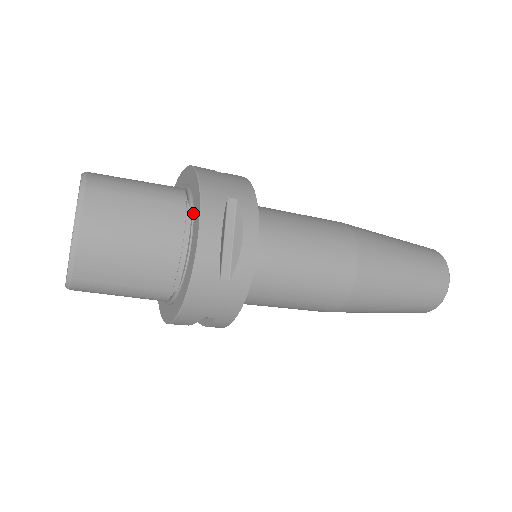
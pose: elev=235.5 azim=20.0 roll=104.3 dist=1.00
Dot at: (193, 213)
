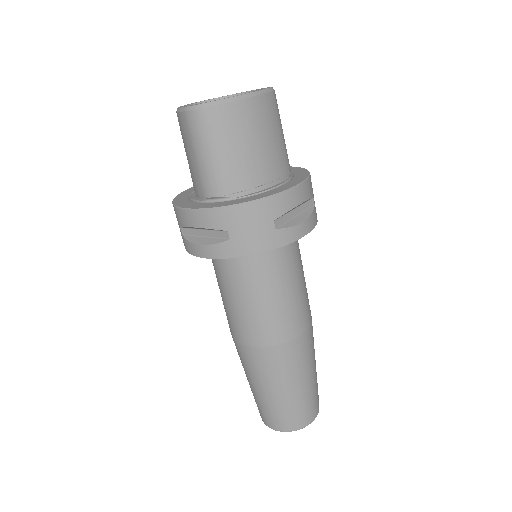
Dot at: (289, 179)
